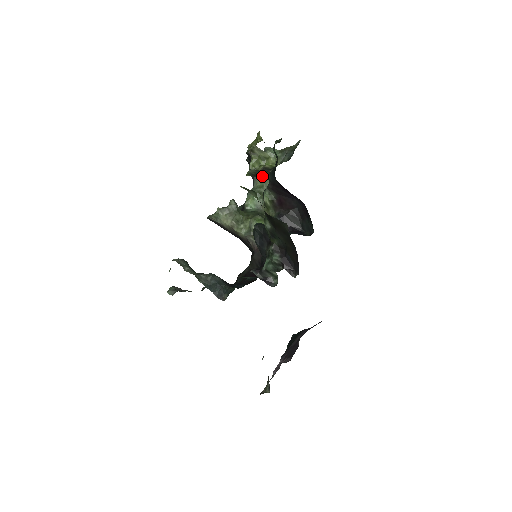
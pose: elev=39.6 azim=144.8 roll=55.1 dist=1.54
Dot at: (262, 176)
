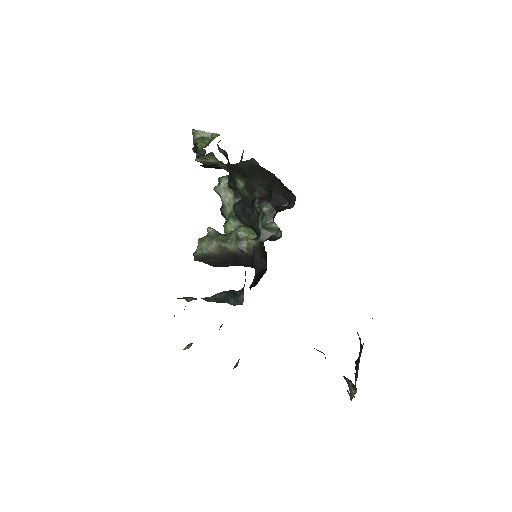
Dot at: (228, 204)
